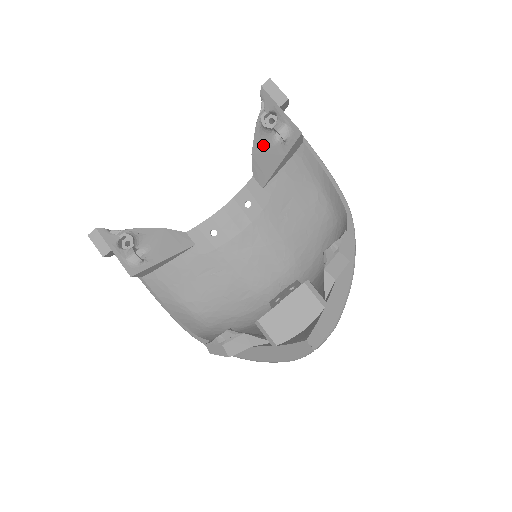
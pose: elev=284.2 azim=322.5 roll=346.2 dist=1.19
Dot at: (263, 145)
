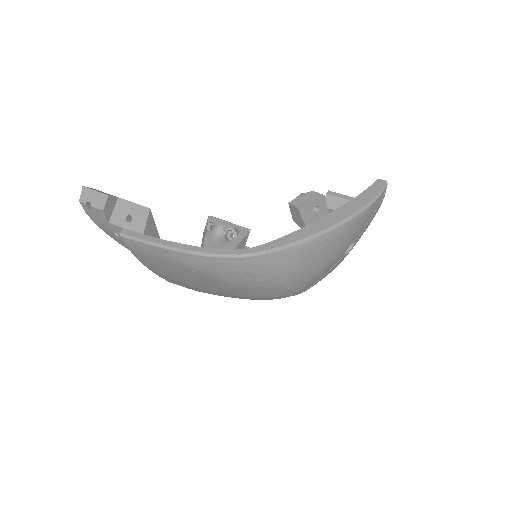
Dot at: (214, 244)
